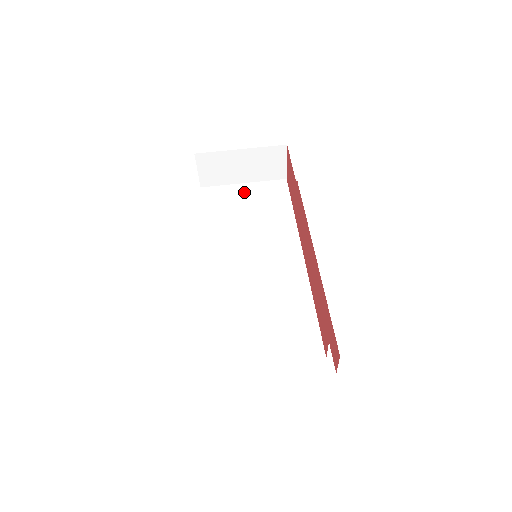
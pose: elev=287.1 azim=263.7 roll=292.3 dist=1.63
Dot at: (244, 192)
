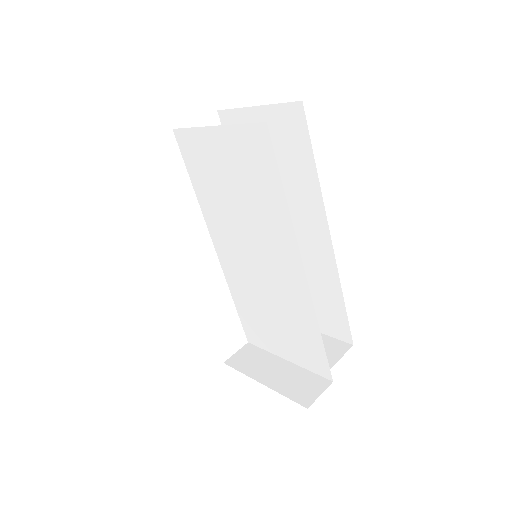
Dot at: (278, 345)
